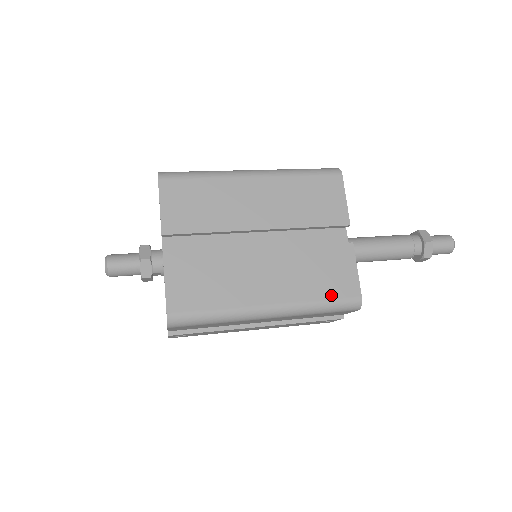
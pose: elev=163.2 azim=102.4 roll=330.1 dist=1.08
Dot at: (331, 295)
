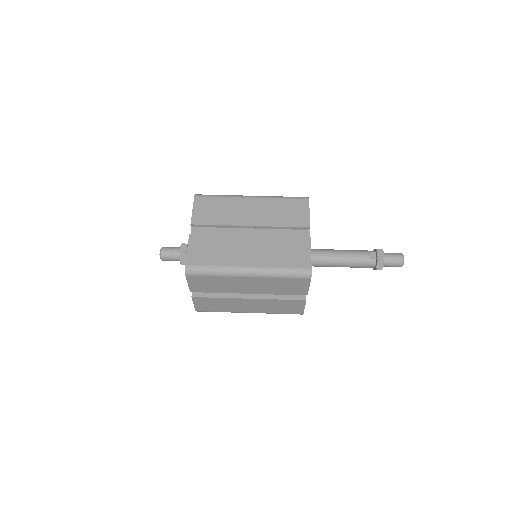
Dot at: (285, 313)
